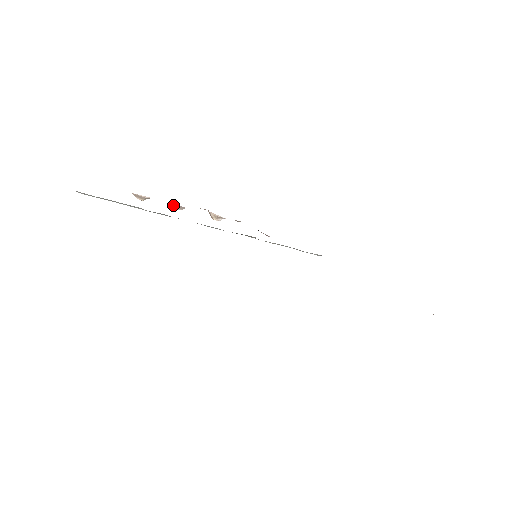
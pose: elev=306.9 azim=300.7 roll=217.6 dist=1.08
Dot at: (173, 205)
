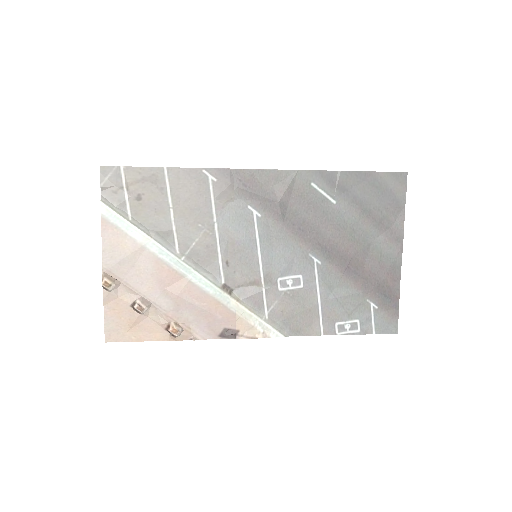
Dot at: (136, 302)
